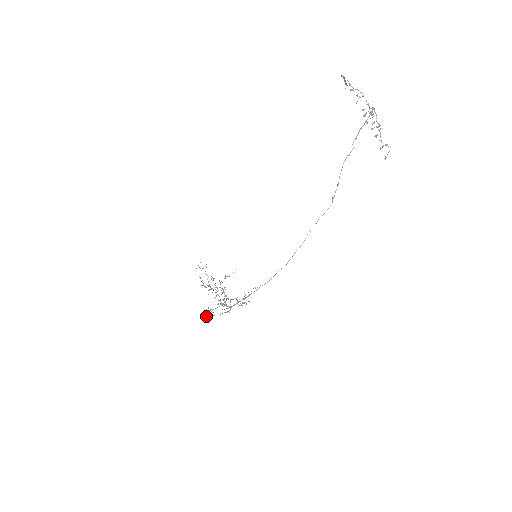
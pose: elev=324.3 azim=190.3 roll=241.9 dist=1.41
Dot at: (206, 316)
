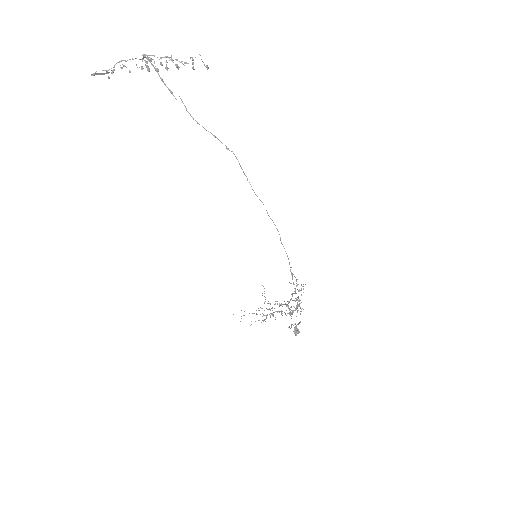
Dot at: (297, 330)
